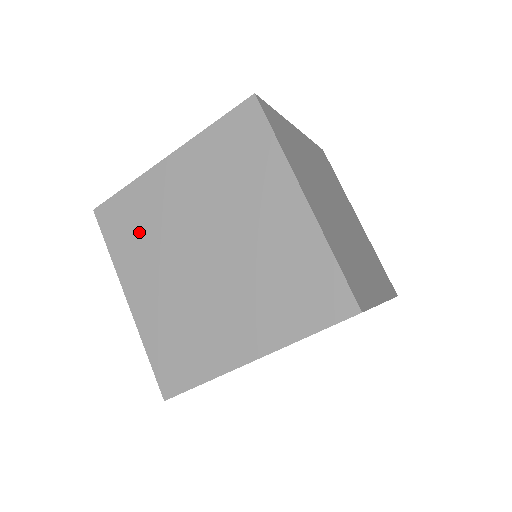
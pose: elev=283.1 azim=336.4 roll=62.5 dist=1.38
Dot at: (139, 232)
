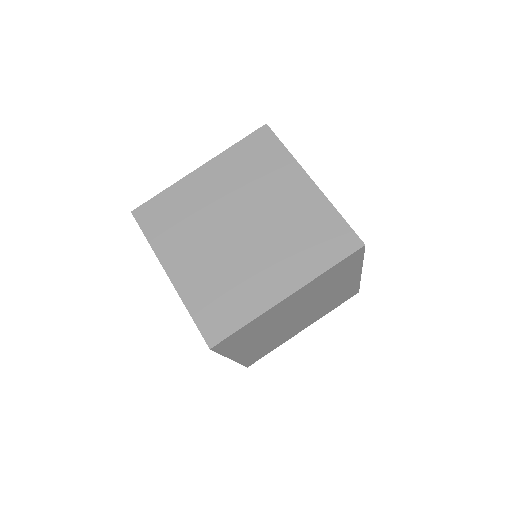
Dot at: (177, 221)
